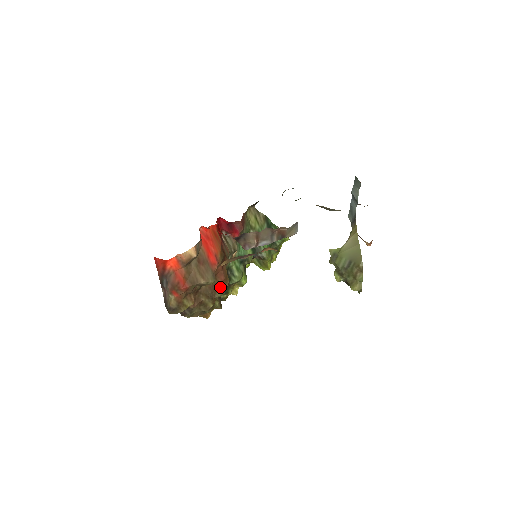
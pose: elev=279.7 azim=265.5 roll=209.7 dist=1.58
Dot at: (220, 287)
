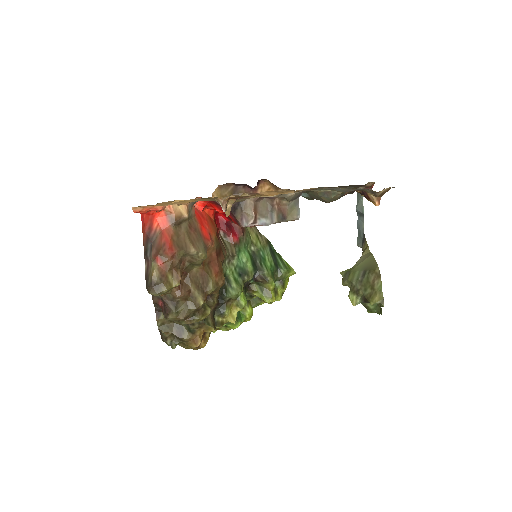
Dot at: (213, 279)
